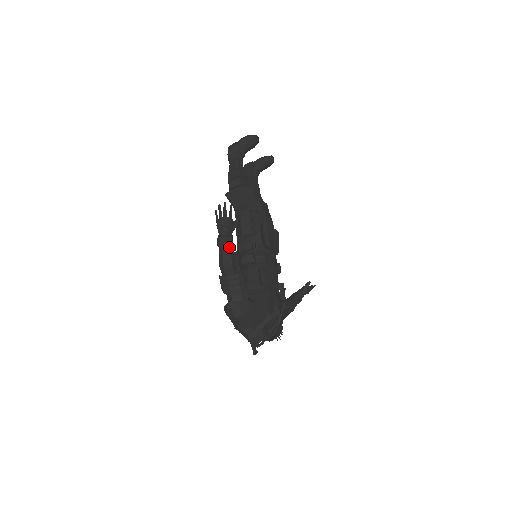
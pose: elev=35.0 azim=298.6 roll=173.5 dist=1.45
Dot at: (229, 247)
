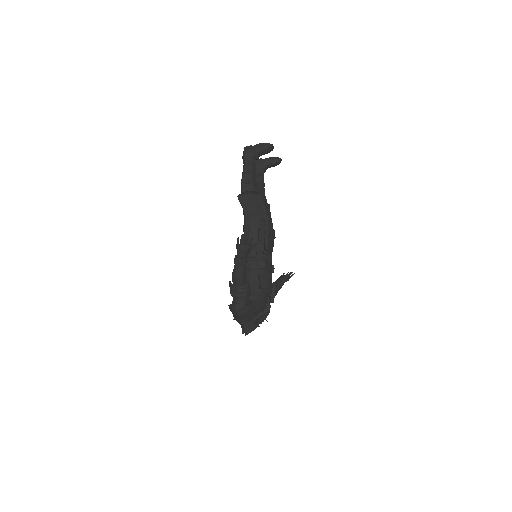
Dot at: (243, 266)
